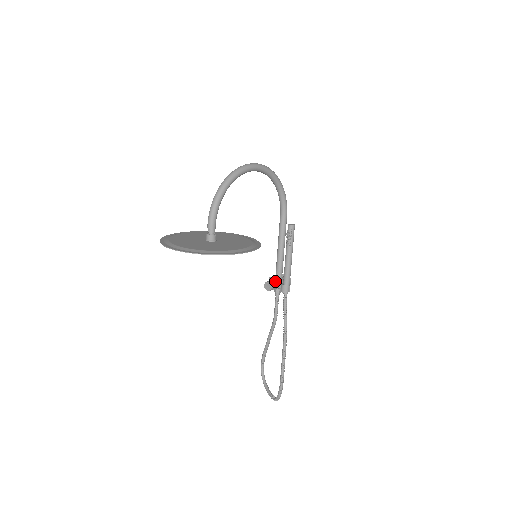
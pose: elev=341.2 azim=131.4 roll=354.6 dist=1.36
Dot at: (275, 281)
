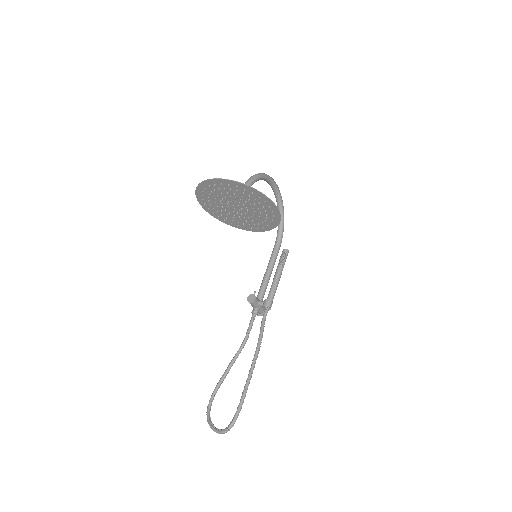
Dot at: (258, 298)
